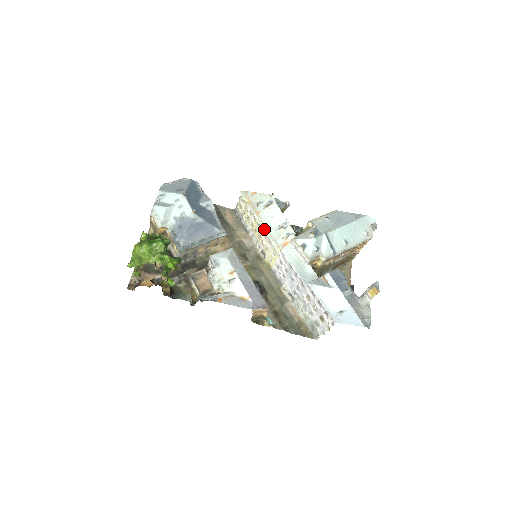
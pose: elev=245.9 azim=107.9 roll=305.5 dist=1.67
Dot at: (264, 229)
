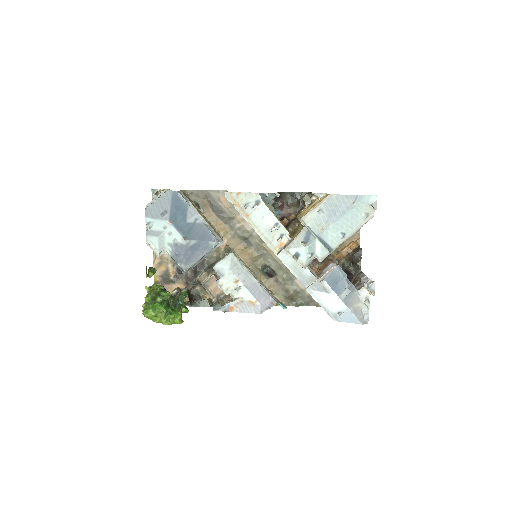
Dot at: (257, 232)
